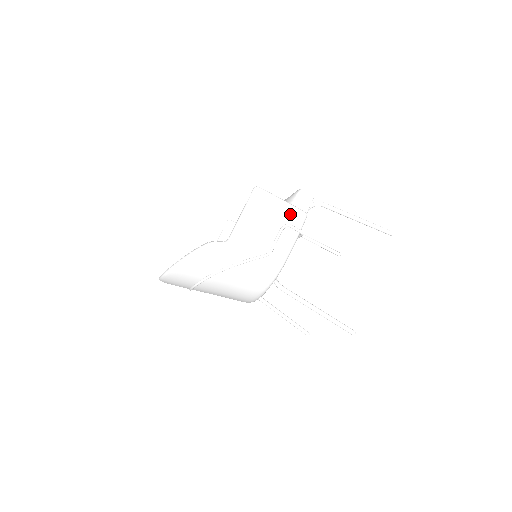
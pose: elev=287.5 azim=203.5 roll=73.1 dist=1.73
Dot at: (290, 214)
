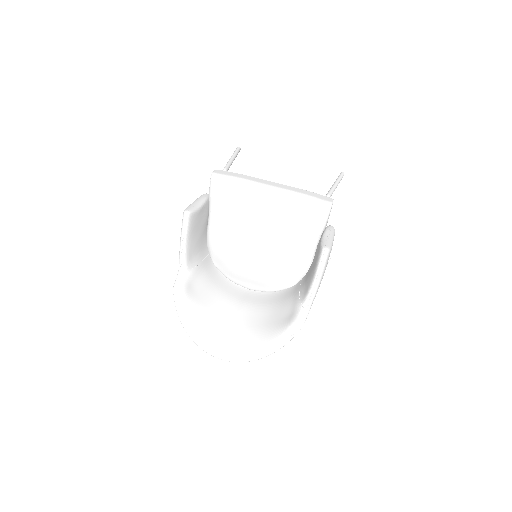
Dot at: occluded
